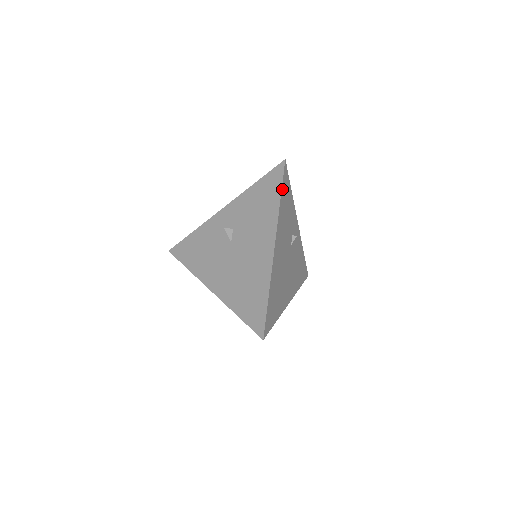
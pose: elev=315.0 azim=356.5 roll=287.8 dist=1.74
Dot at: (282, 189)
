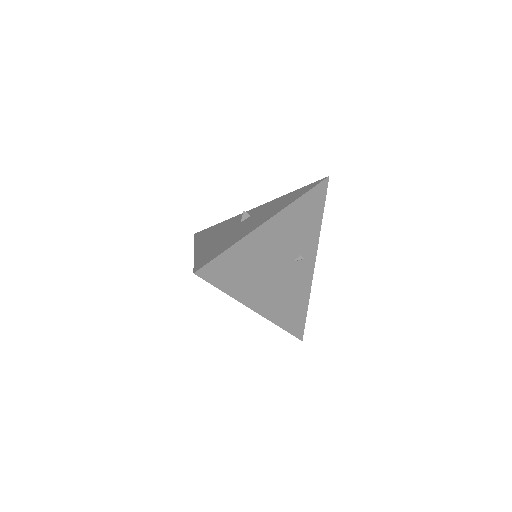
Dot at: (310, 192)
